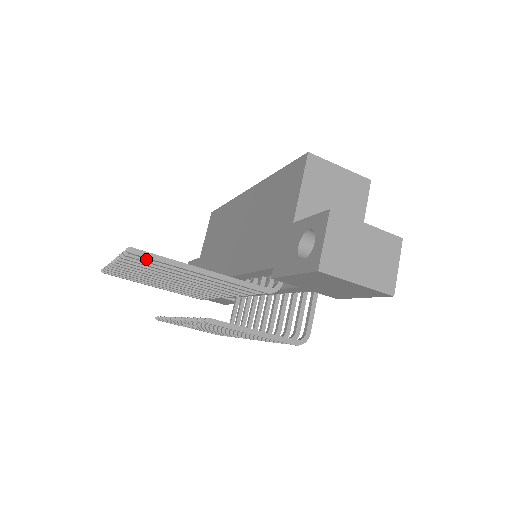
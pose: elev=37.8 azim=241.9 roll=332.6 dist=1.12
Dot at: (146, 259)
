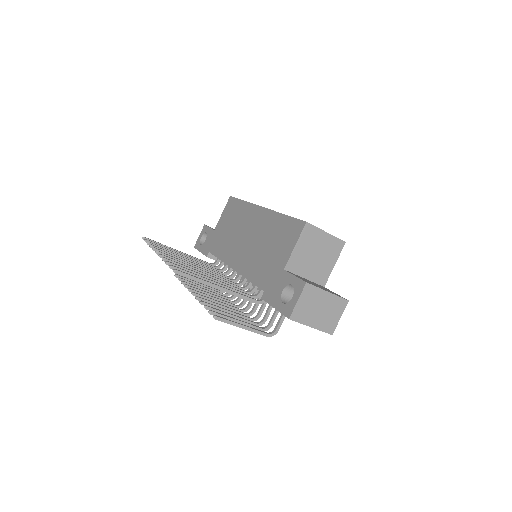
Dot at: occluded
